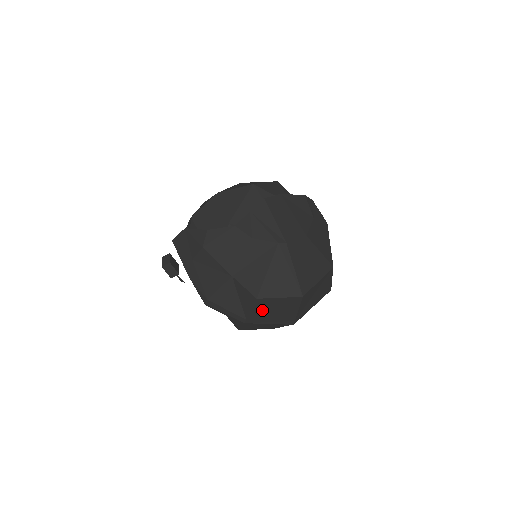
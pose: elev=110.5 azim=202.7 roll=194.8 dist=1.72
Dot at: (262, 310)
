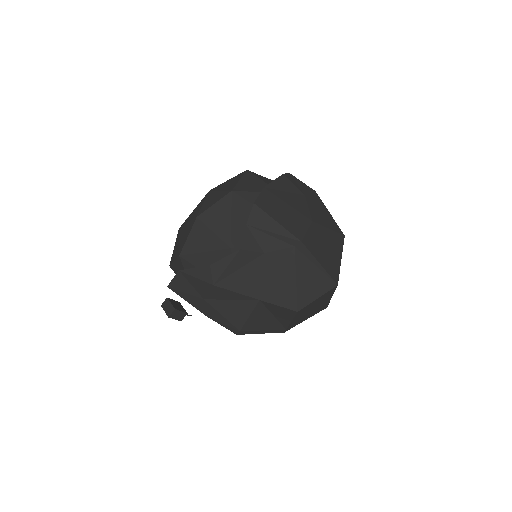
Dot at: (301, 315)
